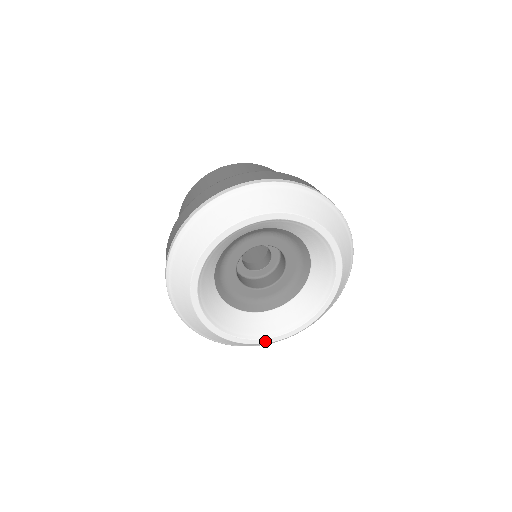
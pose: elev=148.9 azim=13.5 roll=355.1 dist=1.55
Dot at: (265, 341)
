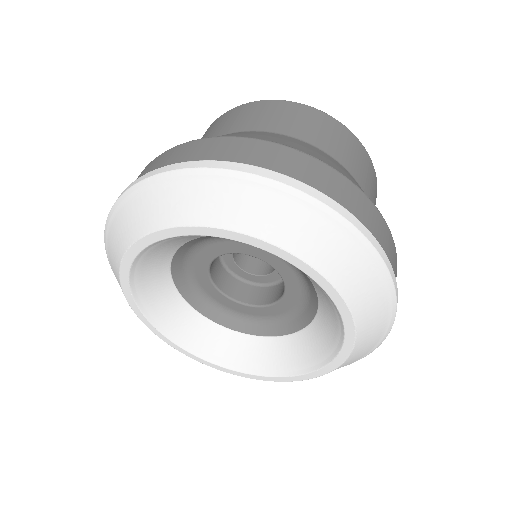
Dot at: (153, 328)
